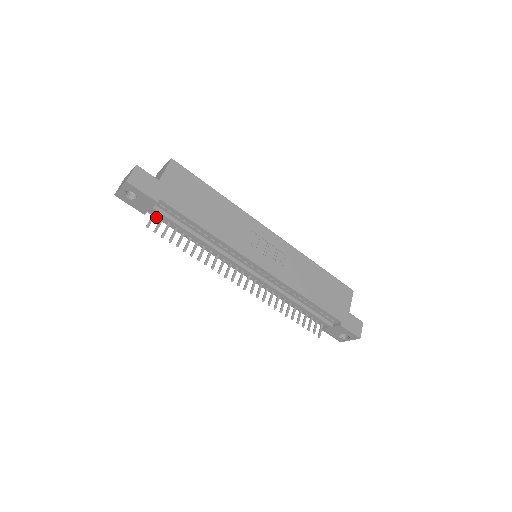
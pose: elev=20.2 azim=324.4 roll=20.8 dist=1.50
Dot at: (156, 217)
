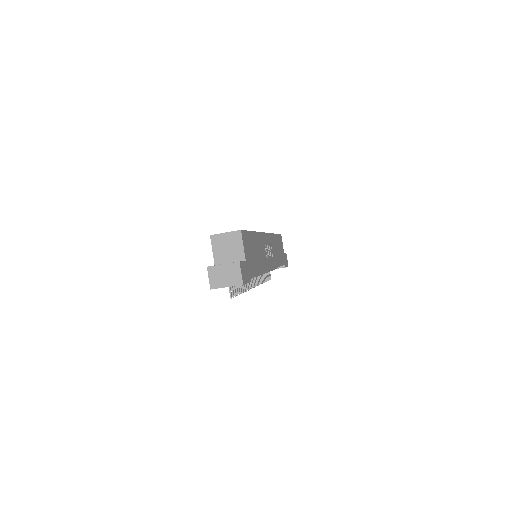
Dot at: occluded
